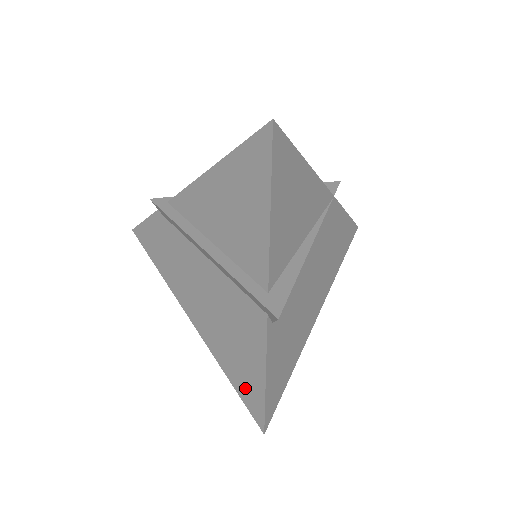
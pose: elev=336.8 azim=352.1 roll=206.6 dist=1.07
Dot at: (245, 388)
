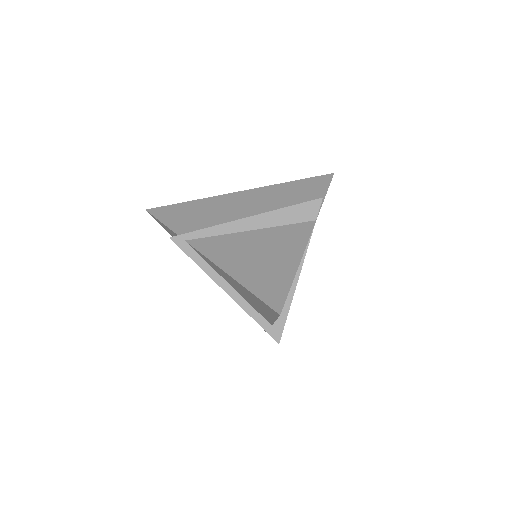
Dot at: occluded
